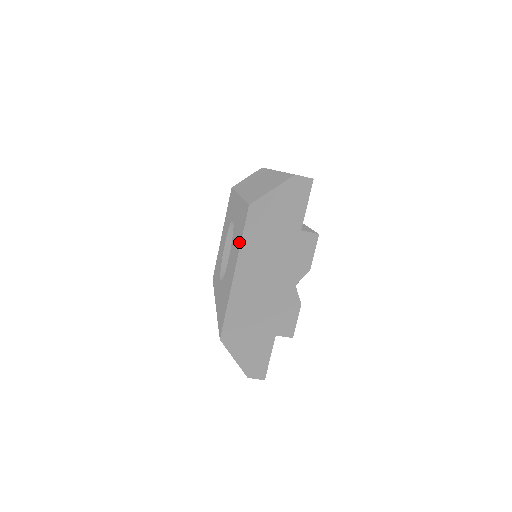
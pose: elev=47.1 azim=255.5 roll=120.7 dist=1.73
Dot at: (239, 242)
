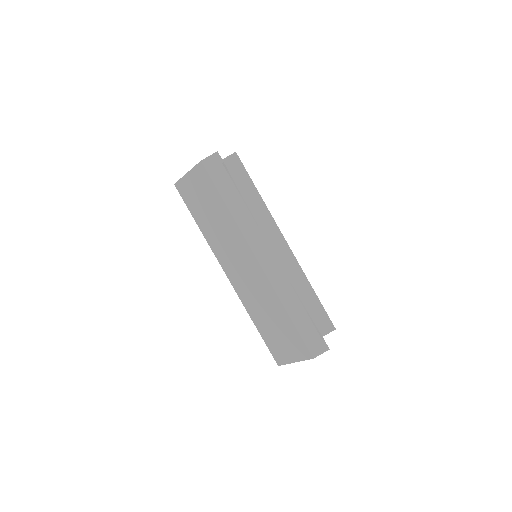
Dot at: occluded
